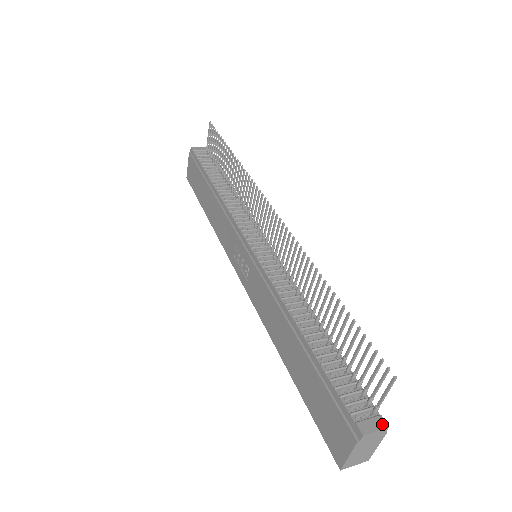
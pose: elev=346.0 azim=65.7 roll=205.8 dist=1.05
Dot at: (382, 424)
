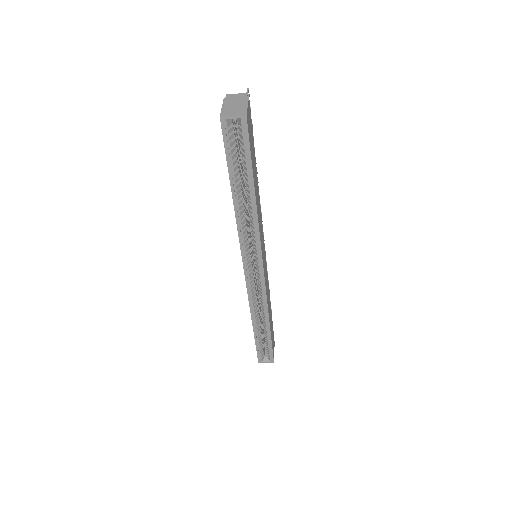
Dot at: (244, 96)
